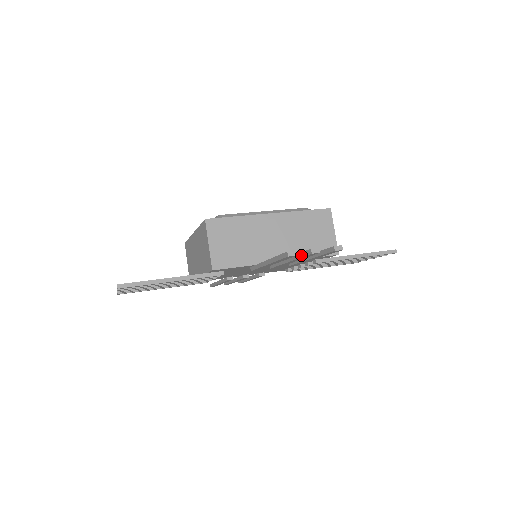
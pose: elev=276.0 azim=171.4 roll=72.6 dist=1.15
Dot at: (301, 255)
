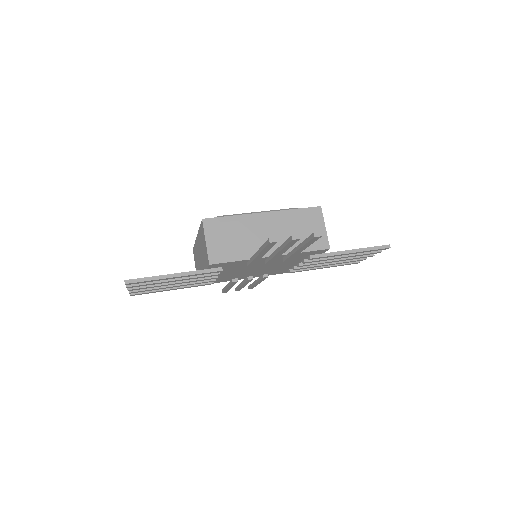
Dot at: (285, 244)
